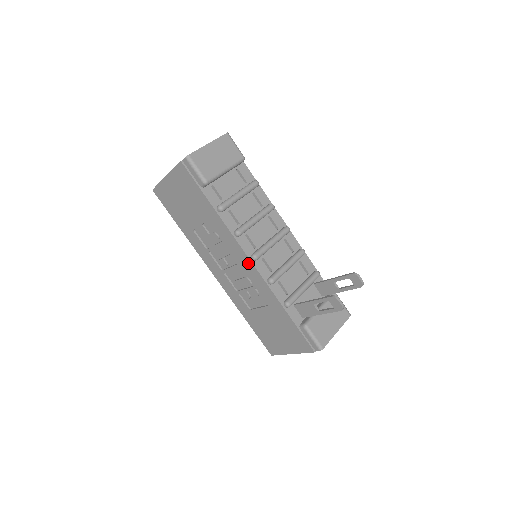
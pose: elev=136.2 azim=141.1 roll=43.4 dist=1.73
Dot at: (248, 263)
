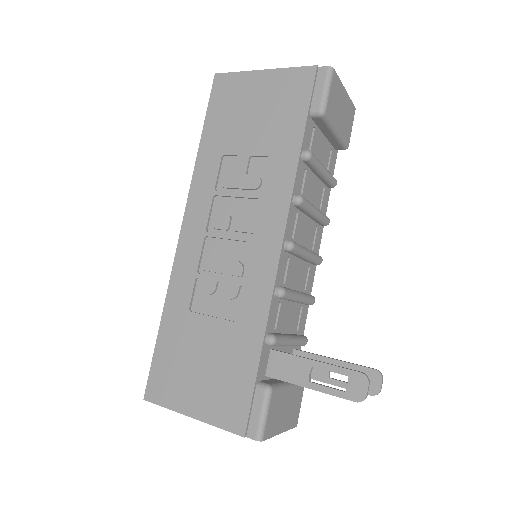
Dot at: (273, 245)
